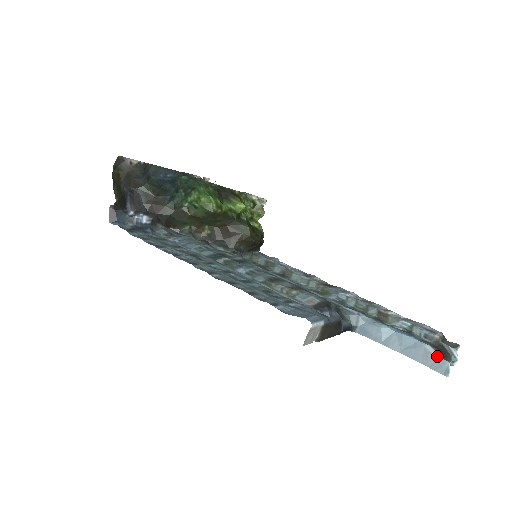
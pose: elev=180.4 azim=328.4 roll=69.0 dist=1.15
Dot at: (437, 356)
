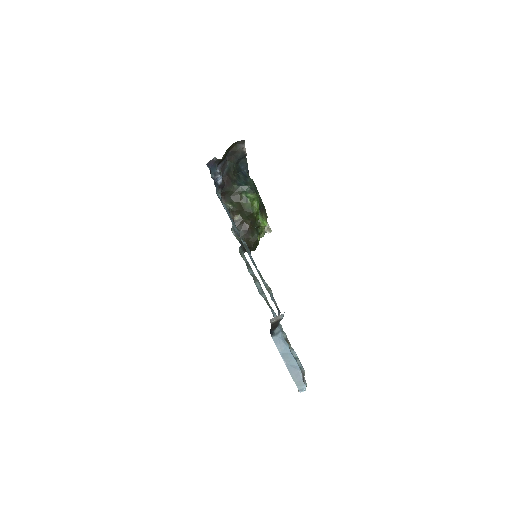
Dot at: (302, 380)
